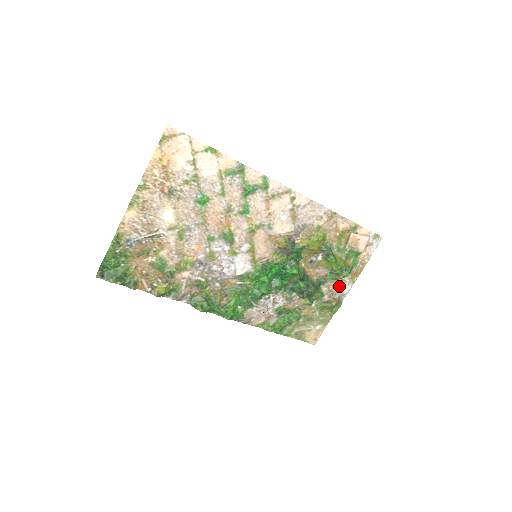
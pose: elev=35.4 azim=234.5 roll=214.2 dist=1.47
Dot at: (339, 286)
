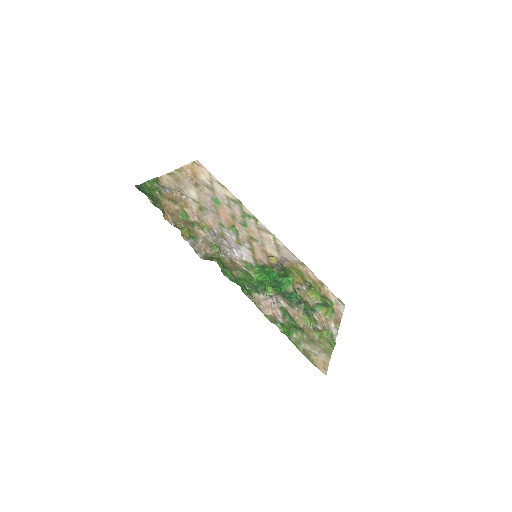
Dot at: (327, 325)
